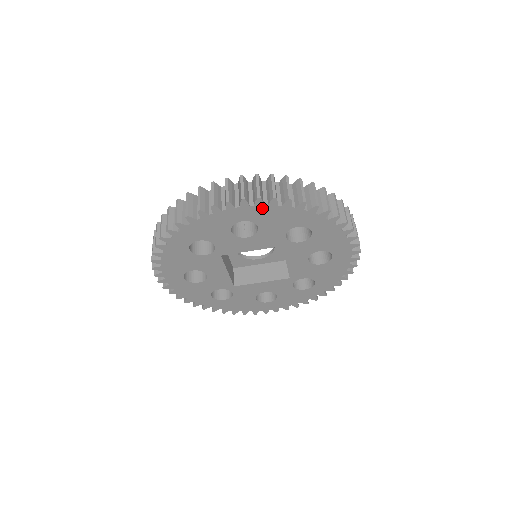
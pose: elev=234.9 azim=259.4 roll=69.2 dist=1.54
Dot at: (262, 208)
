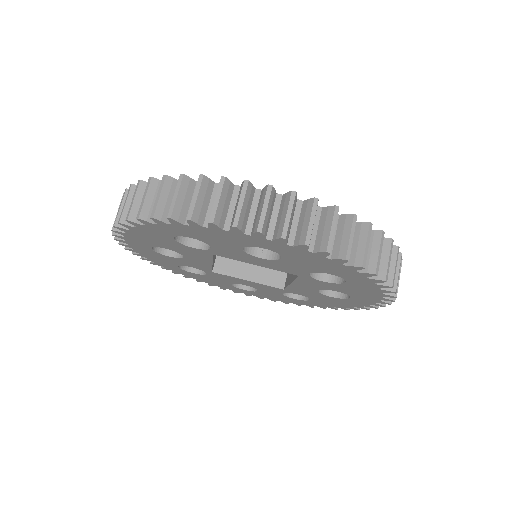
Dot at: (302, 251)
